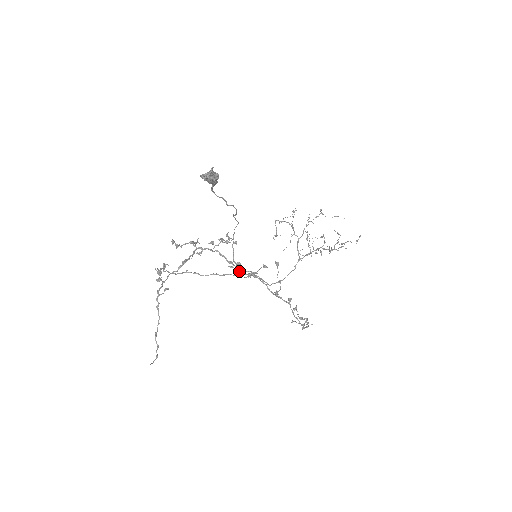
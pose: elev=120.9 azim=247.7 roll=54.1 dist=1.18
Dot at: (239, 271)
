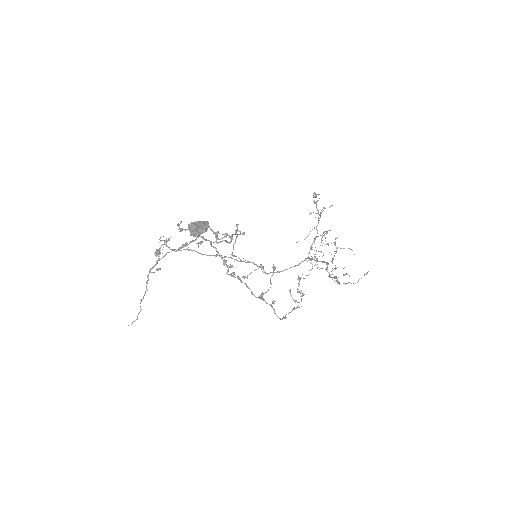
Dot at: (228, 274)
